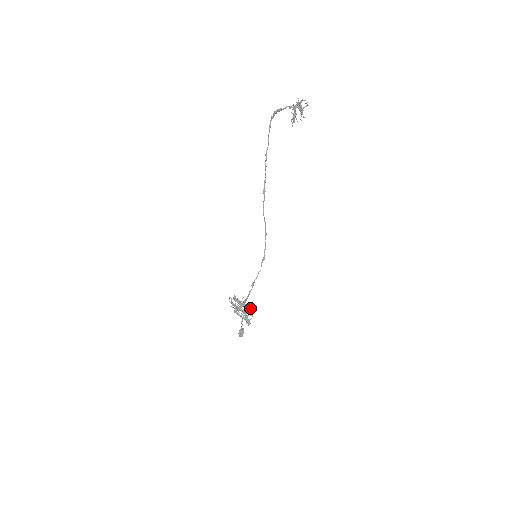
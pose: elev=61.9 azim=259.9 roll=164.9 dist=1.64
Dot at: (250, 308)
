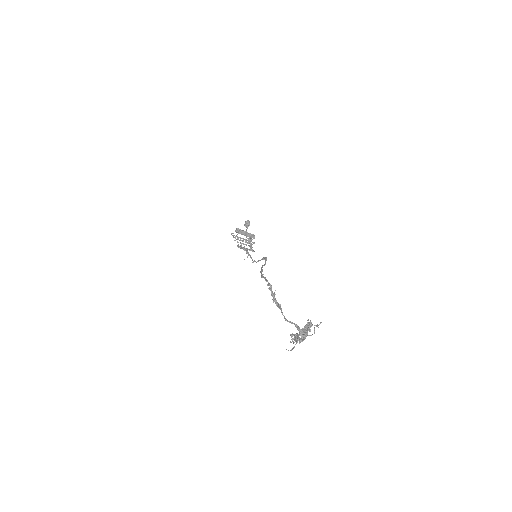
Dot at: (254, 236)
